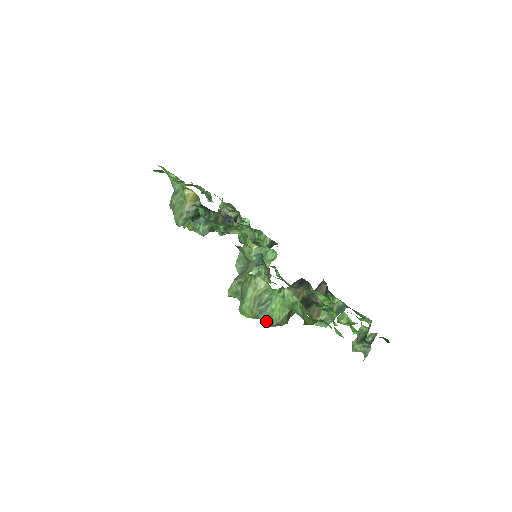
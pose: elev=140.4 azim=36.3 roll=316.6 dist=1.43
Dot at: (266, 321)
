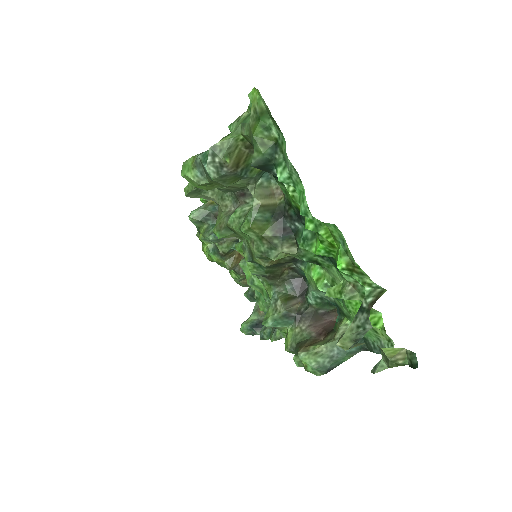
Dot at: (204, 159)
